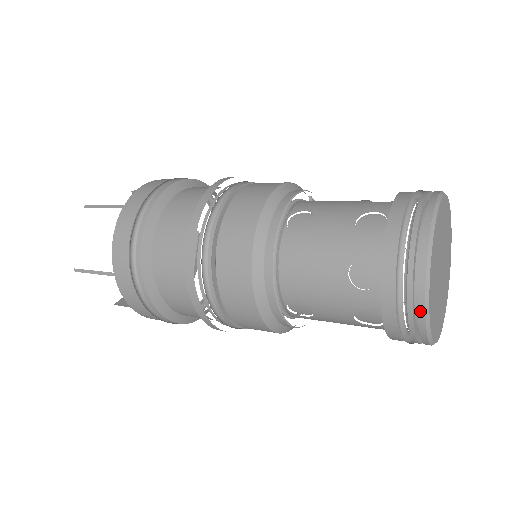
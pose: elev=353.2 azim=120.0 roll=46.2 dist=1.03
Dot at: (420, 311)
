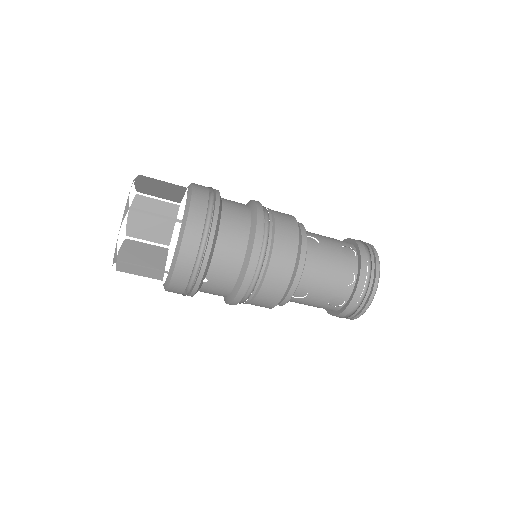
Dot at: (371, 245)
